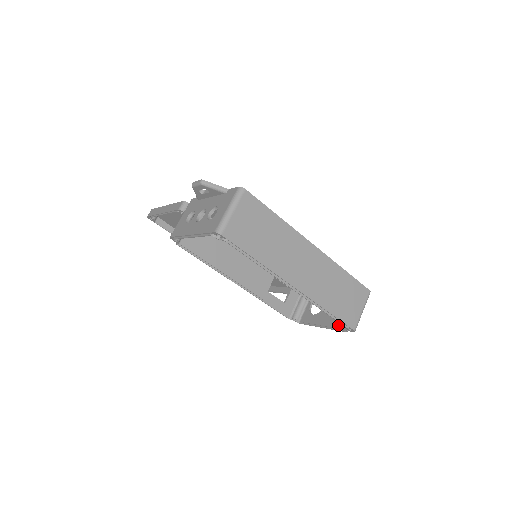
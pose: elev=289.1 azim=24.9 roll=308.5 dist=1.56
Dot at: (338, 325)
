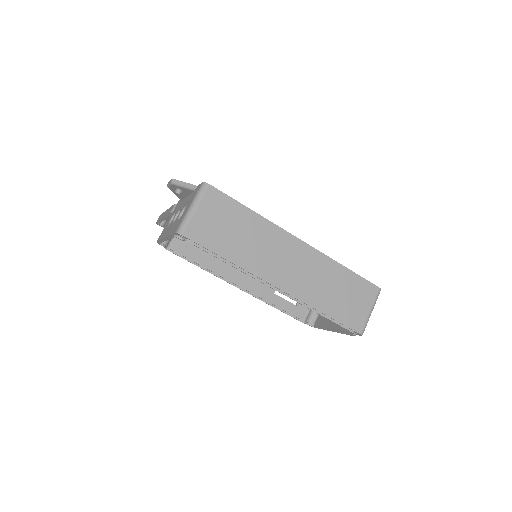
Dot at: occluded
